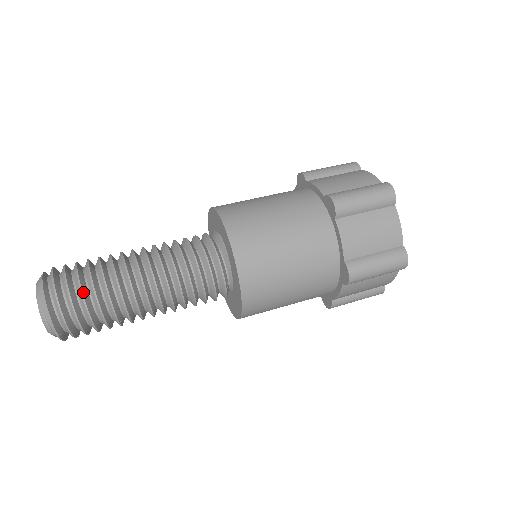
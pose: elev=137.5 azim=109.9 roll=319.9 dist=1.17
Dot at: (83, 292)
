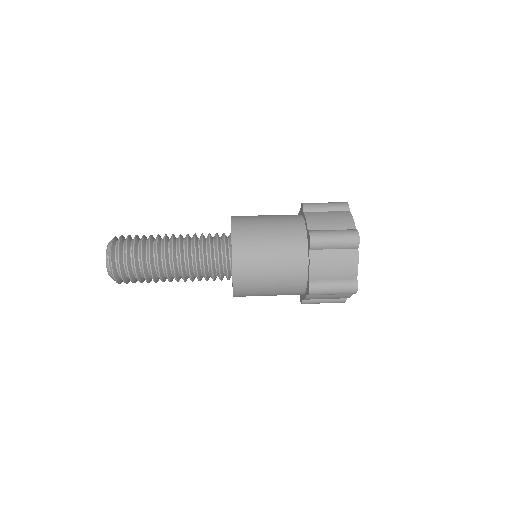
Dot at: (136, 238)
